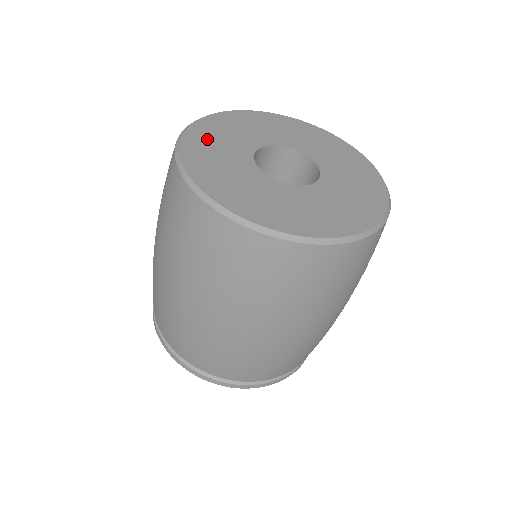
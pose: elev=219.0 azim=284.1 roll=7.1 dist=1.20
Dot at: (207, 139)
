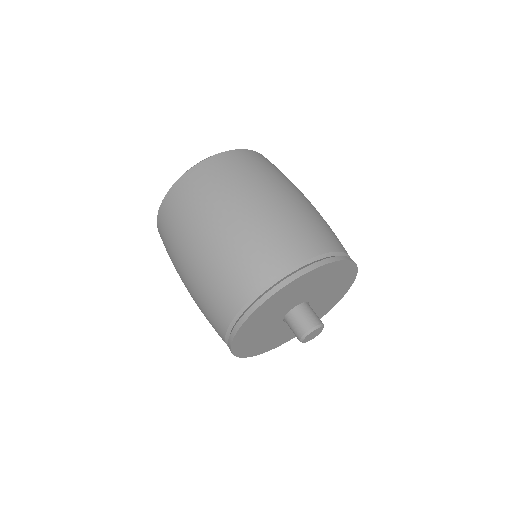
Dot at: occluded
